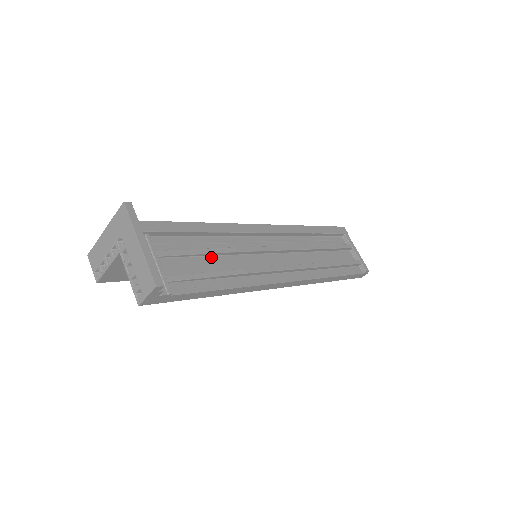
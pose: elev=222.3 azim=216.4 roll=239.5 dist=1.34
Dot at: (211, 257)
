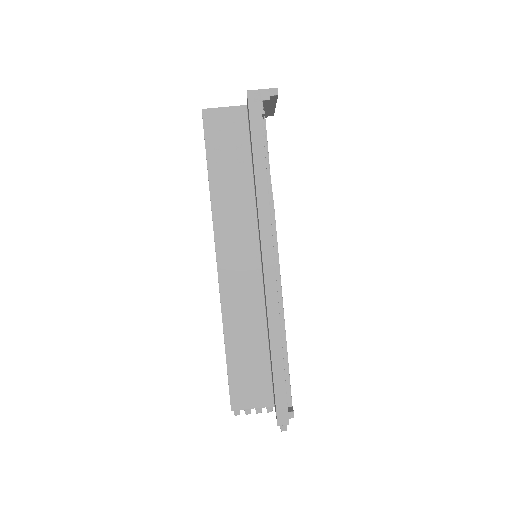
Dot at: occluded
